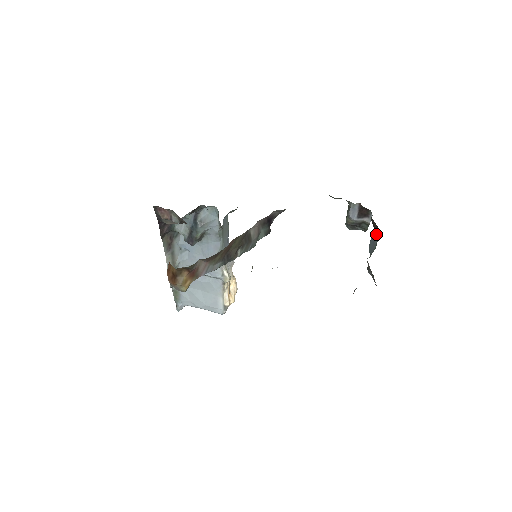
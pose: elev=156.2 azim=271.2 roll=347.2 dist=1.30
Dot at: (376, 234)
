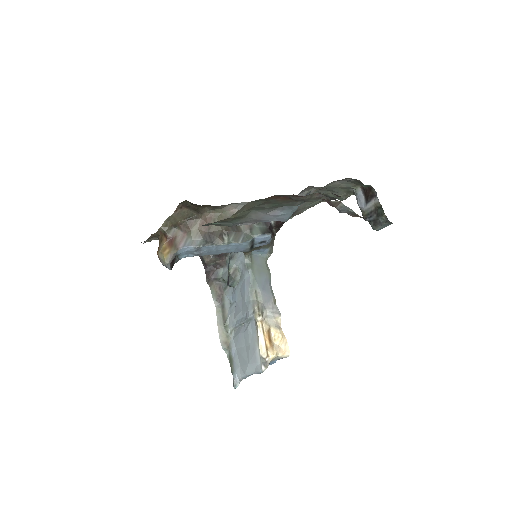
Dot at: occluded
